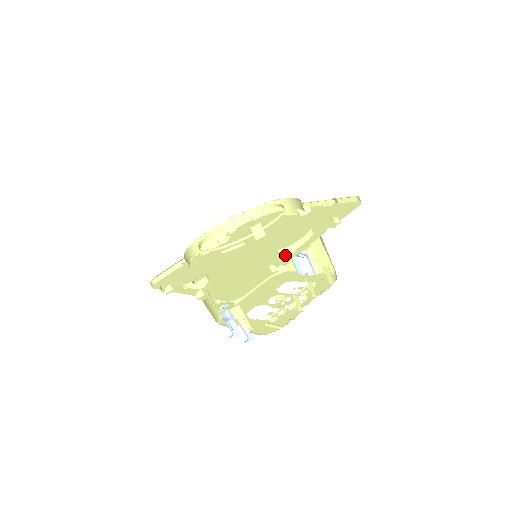
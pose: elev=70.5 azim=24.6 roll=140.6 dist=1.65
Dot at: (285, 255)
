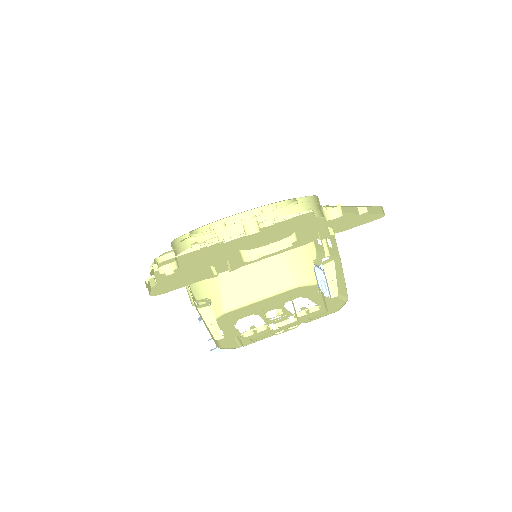
Dot at: (245, 259)
